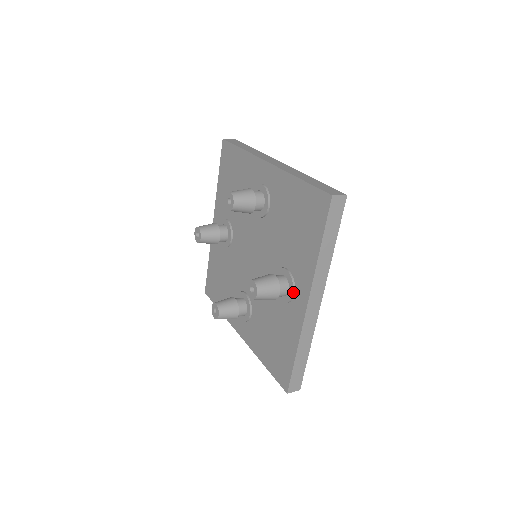
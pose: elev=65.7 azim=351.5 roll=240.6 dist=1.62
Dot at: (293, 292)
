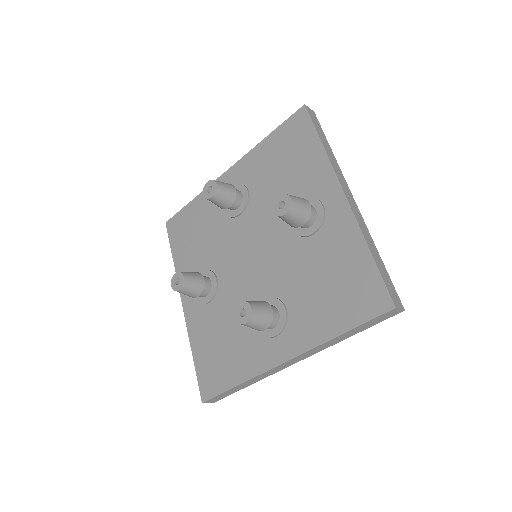
Dot at: (321, 204)
